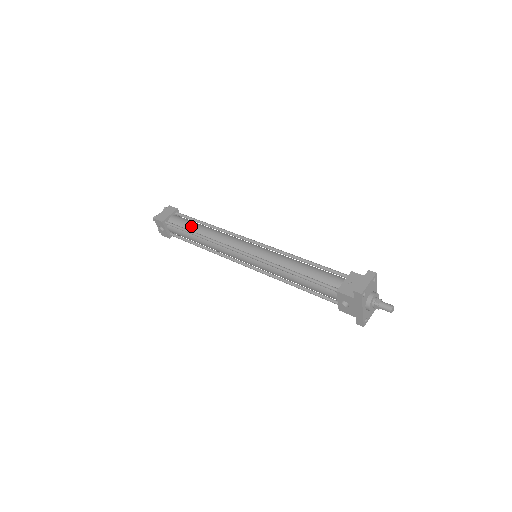
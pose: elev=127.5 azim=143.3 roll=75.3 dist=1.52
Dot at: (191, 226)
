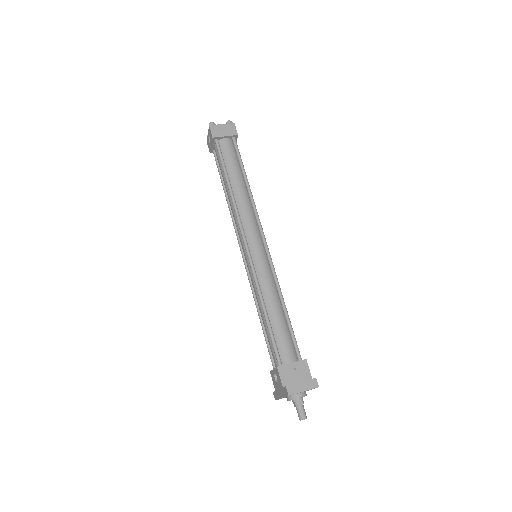
Dot at: (232, 169)
